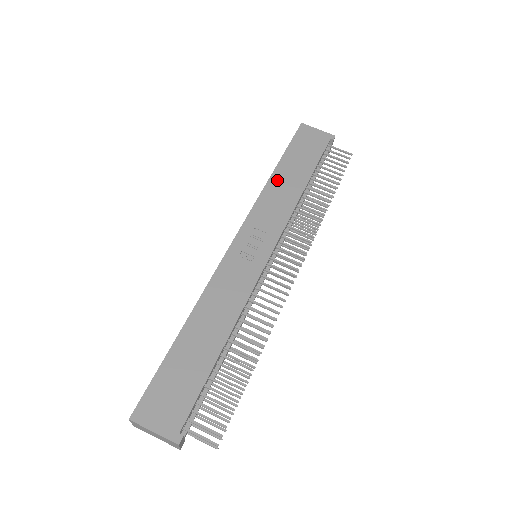
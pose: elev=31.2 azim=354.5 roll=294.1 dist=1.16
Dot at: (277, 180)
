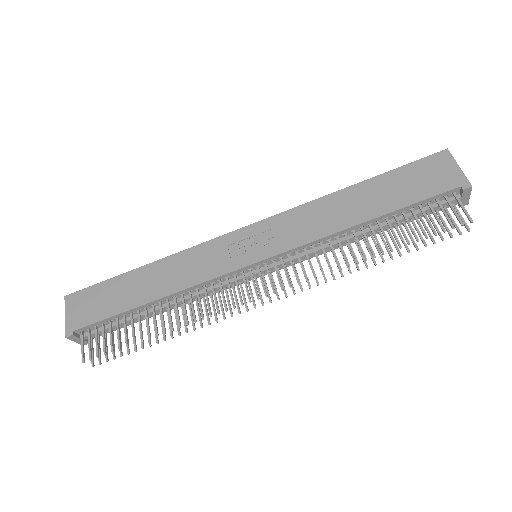
Dot at: (343, 197)
